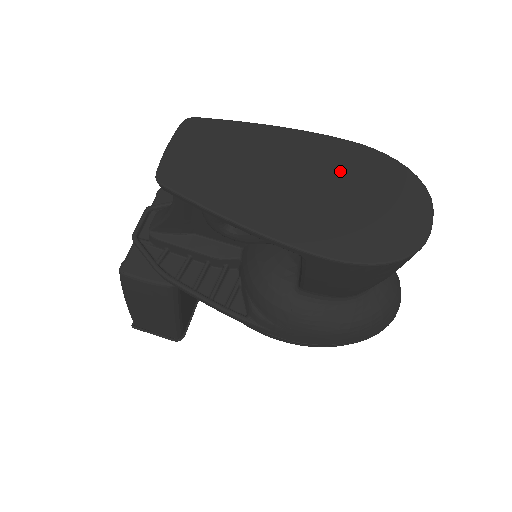
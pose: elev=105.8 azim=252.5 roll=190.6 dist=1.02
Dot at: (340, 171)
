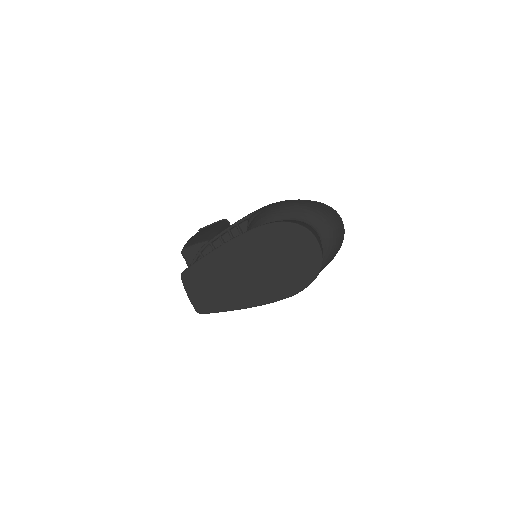
Dot at: (263, 250)
